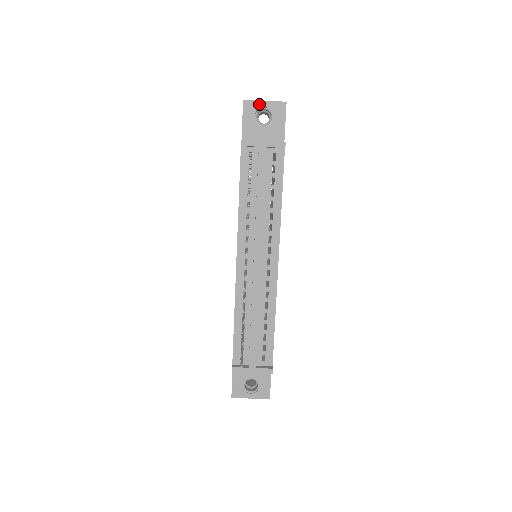
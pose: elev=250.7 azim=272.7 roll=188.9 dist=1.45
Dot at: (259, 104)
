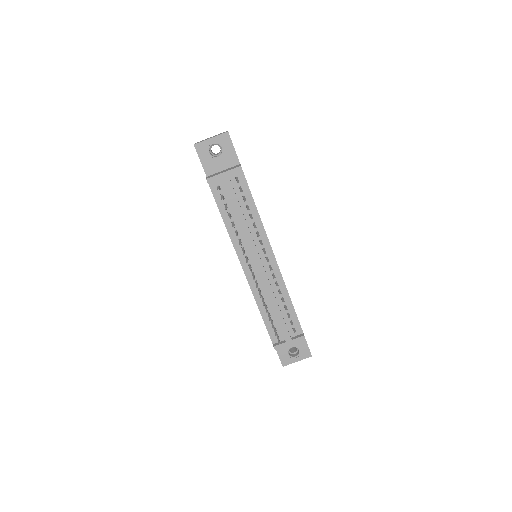
Dot at: (207, 143)
